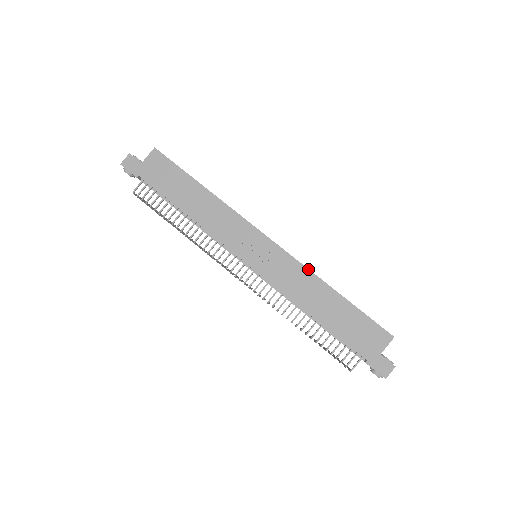
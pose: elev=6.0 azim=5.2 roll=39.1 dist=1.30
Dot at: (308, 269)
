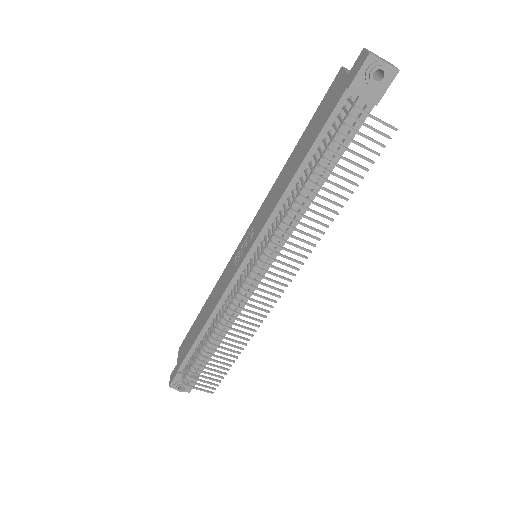
Dot at: (270, 190)
